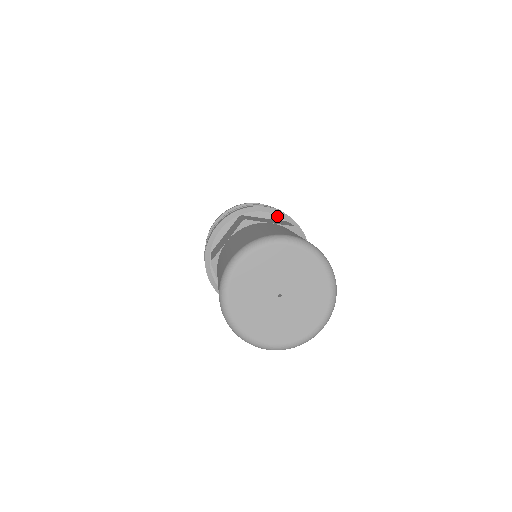
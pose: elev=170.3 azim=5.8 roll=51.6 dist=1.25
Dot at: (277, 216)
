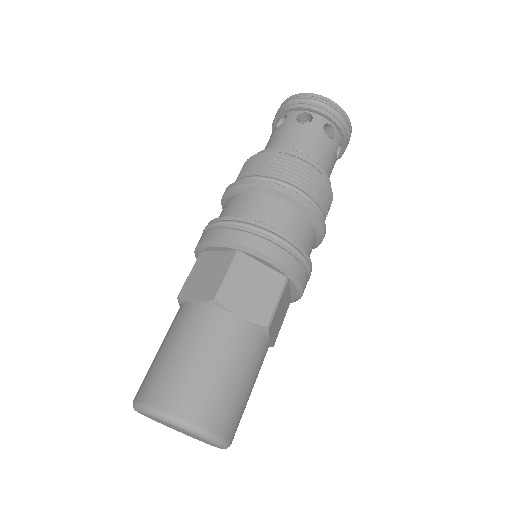
Dot at: (225, 248)
